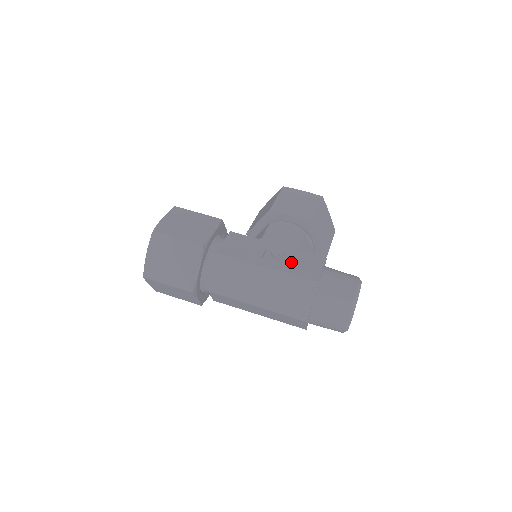
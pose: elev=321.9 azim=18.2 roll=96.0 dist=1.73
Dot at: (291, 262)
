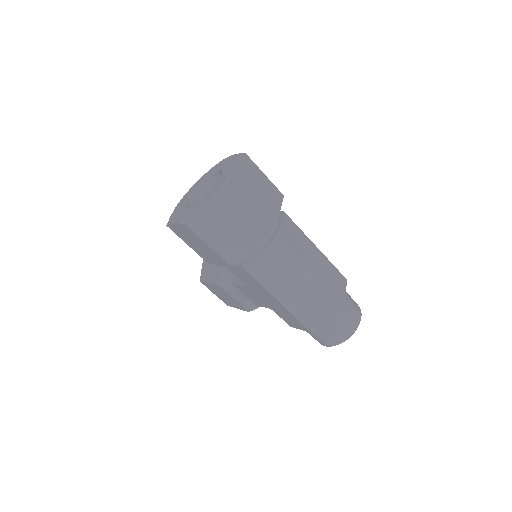
Dot at: occluded
